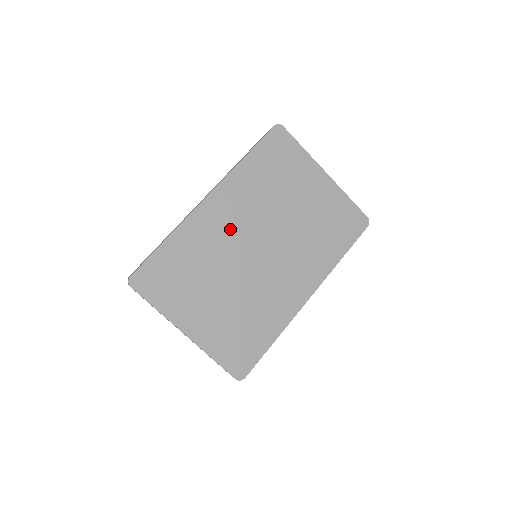
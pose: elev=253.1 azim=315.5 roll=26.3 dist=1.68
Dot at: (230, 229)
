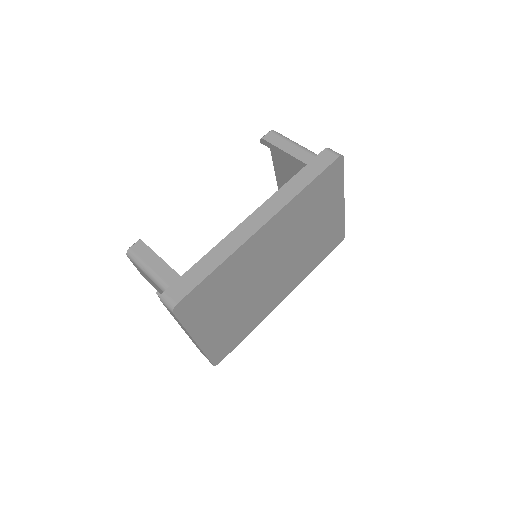
Dot at: (265, 253)
